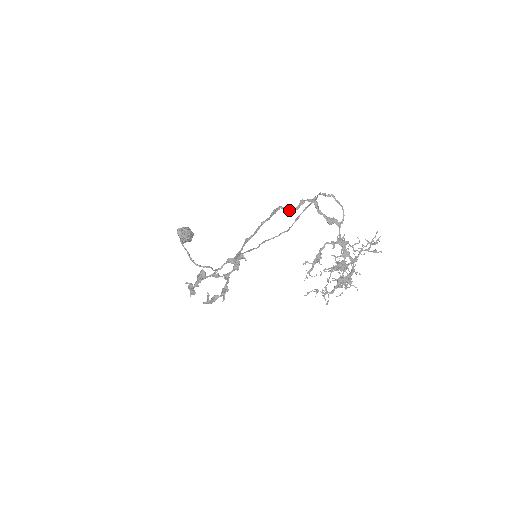
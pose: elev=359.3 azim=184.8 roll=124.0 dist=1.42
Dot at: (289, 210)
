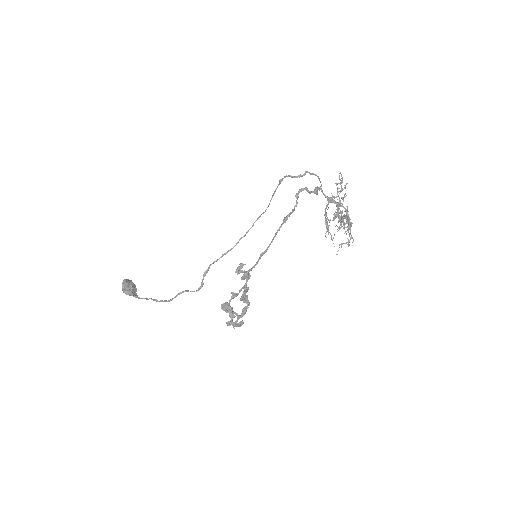
Dot at: (294, 210)
